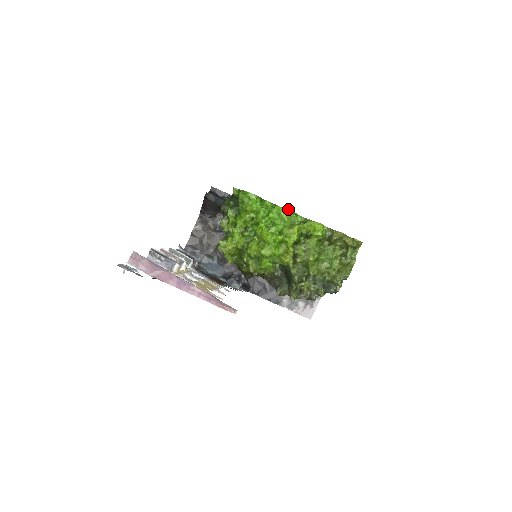
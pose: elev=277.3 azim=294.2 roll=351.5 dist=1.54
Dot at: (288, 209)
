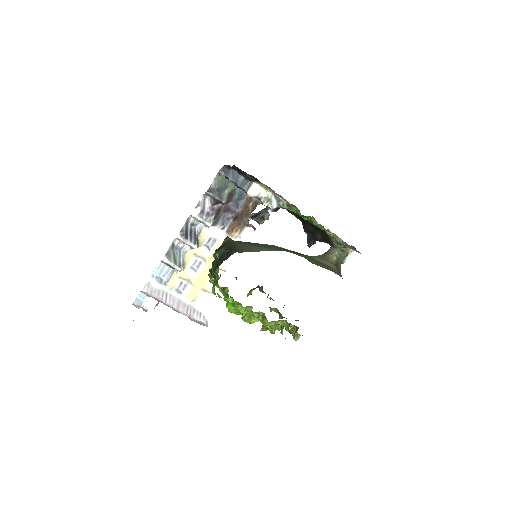
Dot at: occluded
